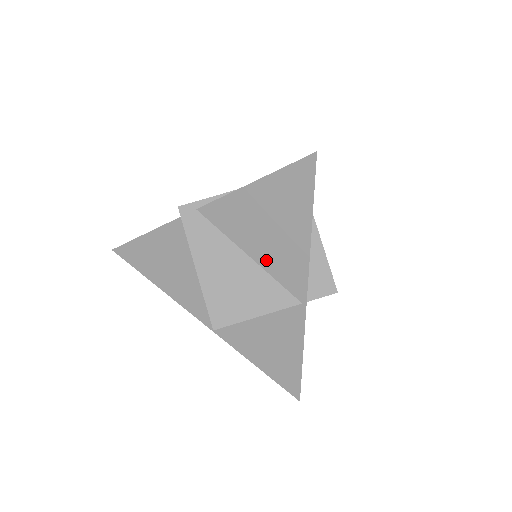
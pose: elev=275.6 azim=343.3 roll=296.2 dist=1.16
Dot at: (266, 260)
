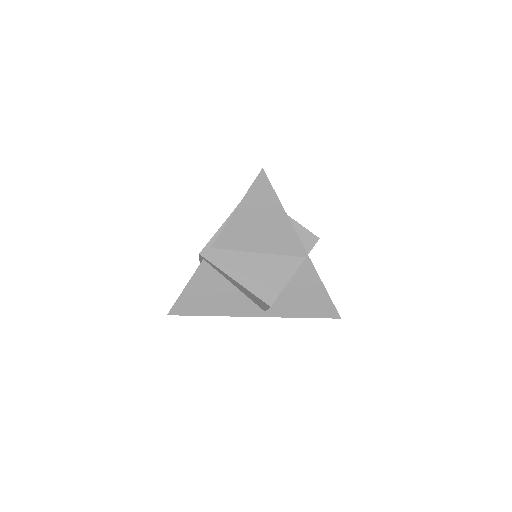
Dot at: (270, 248)
